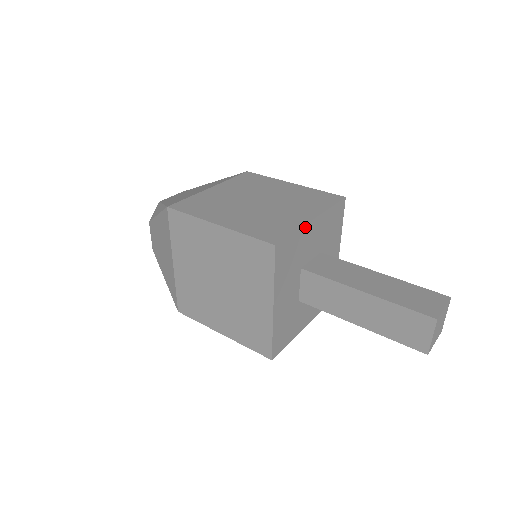
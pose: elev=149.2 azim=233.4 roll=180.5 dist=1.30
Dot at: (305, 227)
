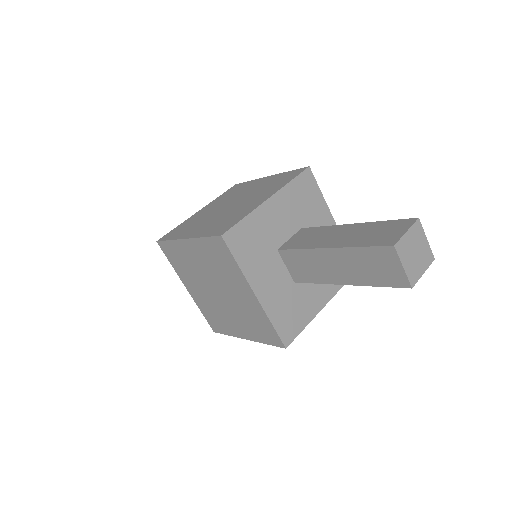
Dot at: (327, 209)
